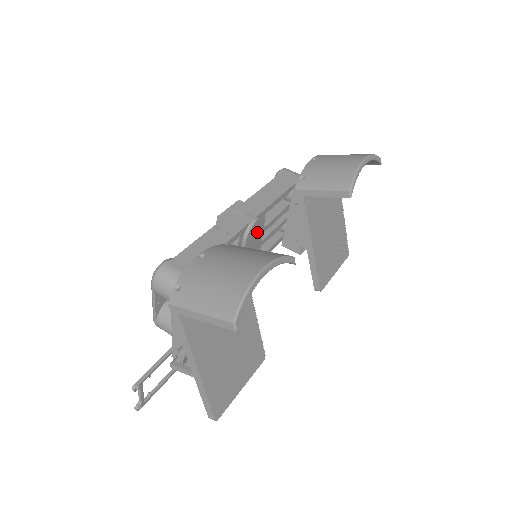
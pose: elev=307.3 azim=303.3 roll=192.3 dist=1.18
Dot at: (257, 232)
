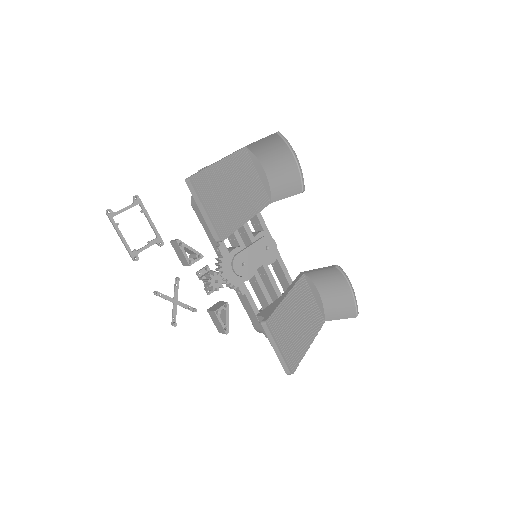
Dot at: (268, 251)
